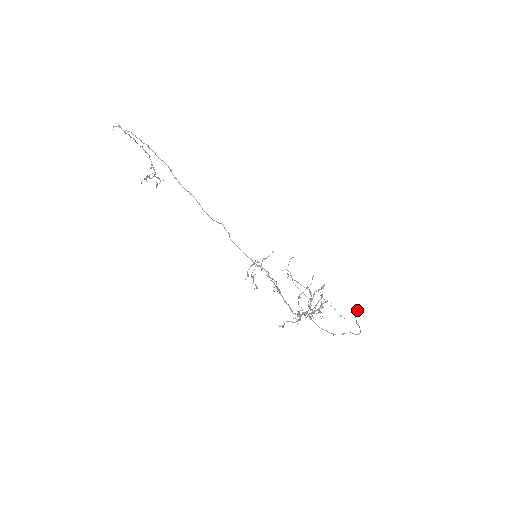
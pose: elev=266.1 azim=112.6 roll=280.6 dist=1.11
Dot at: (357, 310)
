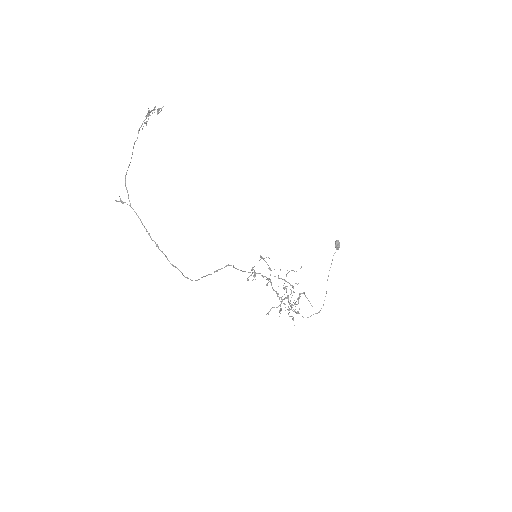
Dot at: (337, 248)
